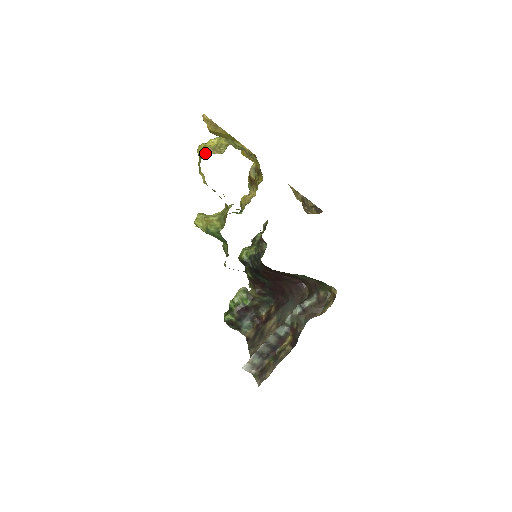
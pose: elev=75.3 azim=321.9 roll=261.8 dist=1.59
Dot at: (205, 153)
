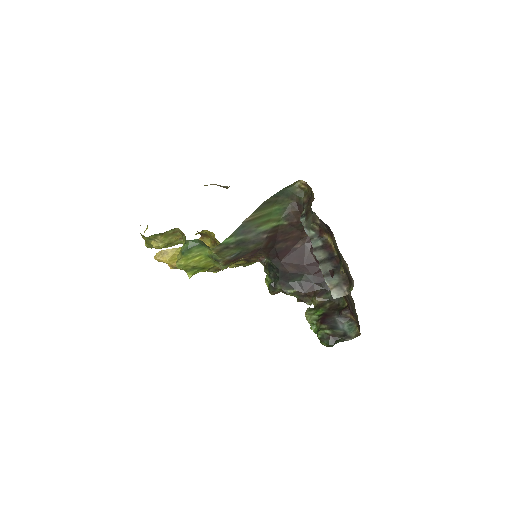
Dot at: occluded
